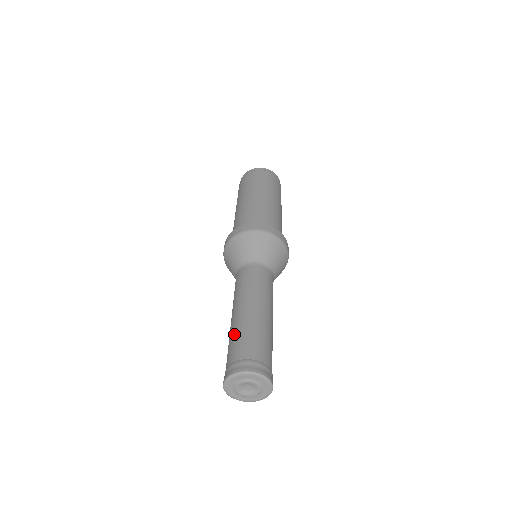
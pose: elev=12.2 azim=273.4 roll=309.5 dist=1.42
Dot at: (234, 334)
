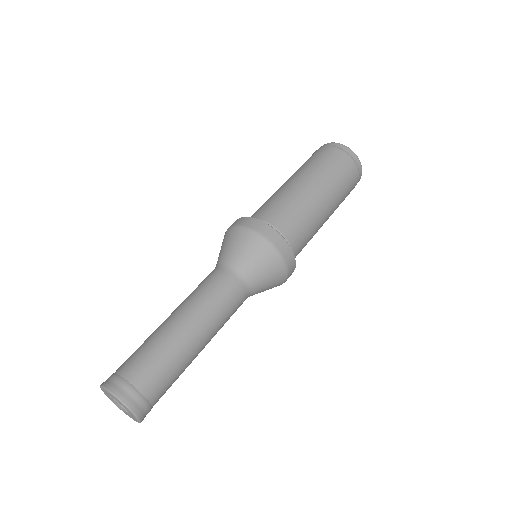
Dot at: occluded
